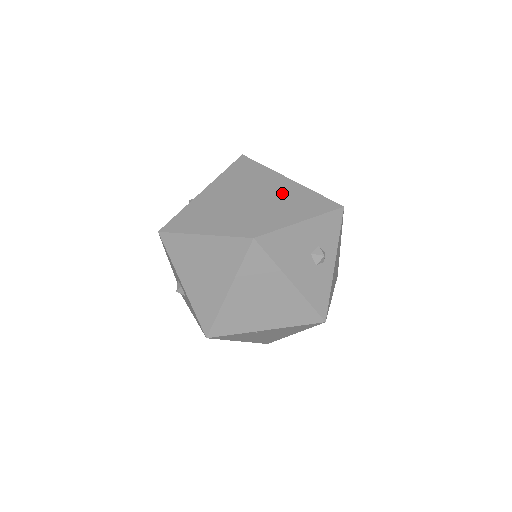
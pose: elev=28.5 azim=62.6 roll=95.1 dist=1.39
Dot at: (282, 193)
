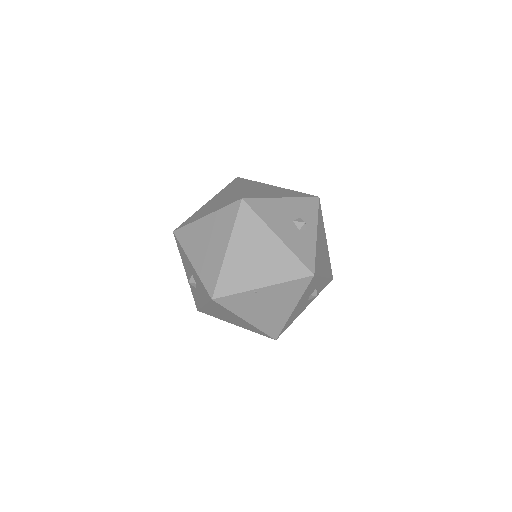
Dot at: (267, 189)
